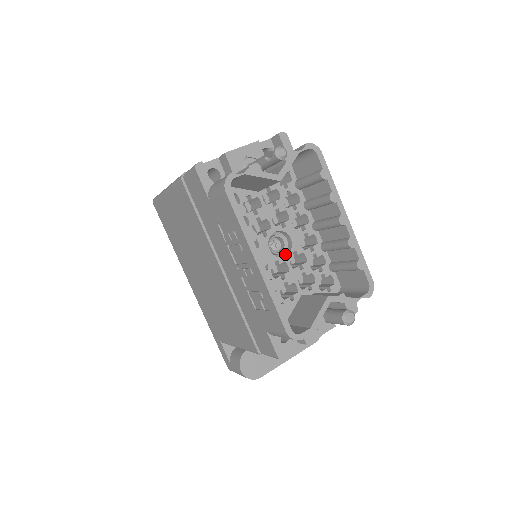
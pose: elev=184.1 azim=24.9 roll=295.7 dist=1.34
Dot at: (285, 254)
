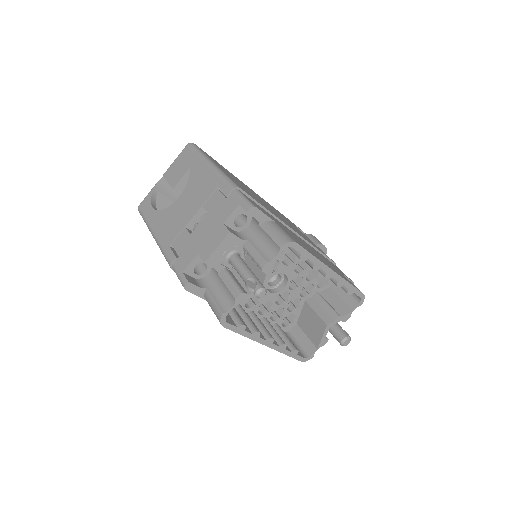
Dot at: (283, 282)
